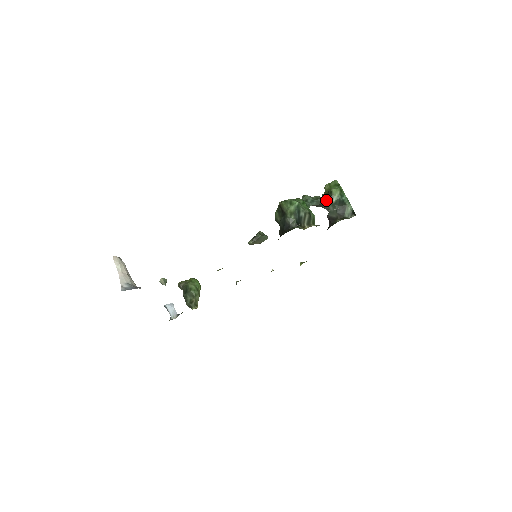
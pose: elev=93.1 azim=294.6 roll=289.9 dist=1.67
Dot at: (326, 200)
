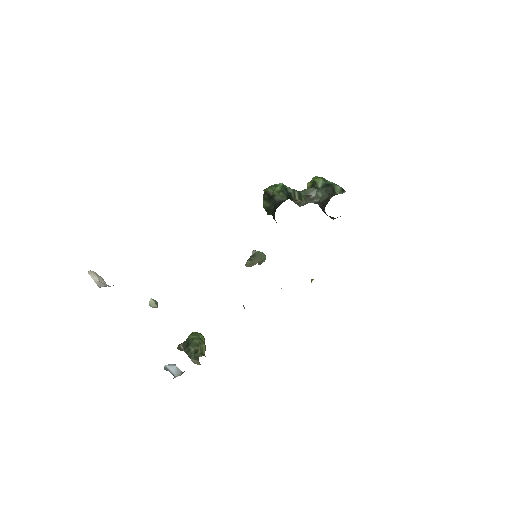
Dot at: (312, 188)
